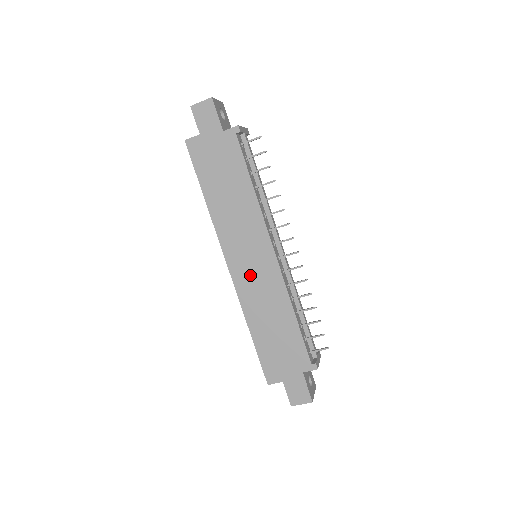
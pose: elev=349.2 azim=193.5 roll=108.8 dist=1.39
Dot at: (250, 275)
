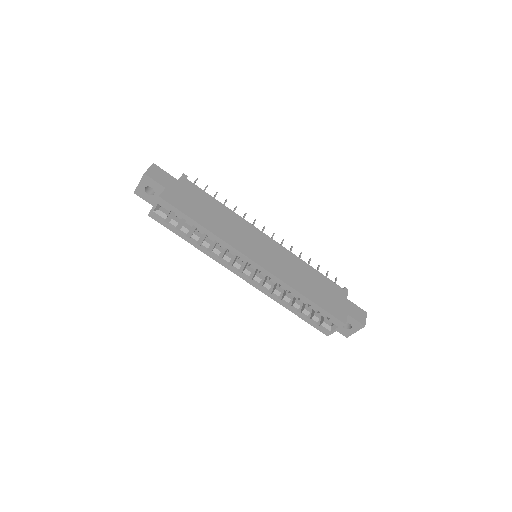
Dot at: (272, 260)
